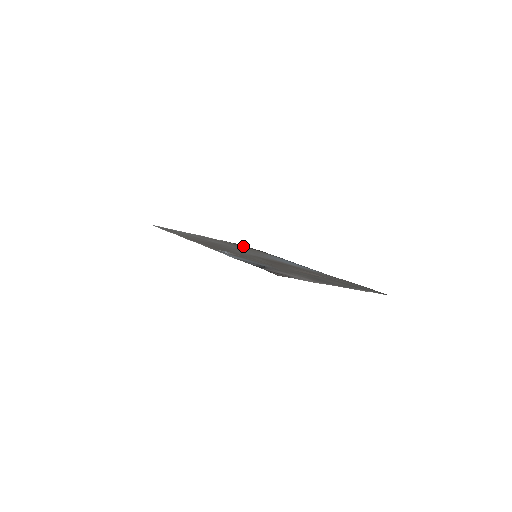
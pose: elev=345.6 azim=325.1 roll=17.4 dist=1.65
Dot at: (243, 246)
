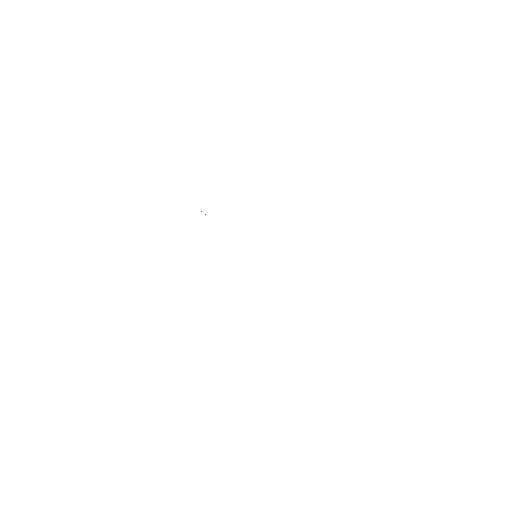
Dot at: occluded
